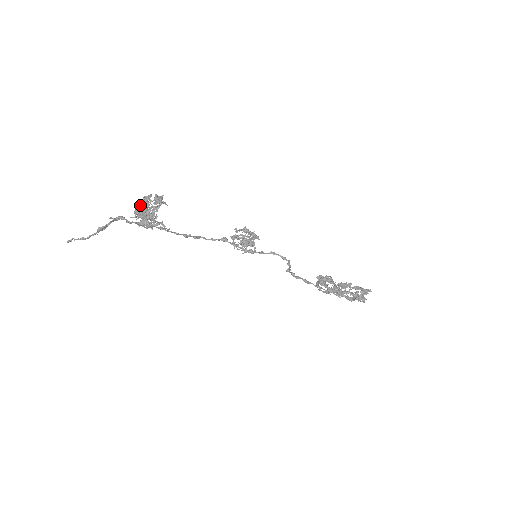
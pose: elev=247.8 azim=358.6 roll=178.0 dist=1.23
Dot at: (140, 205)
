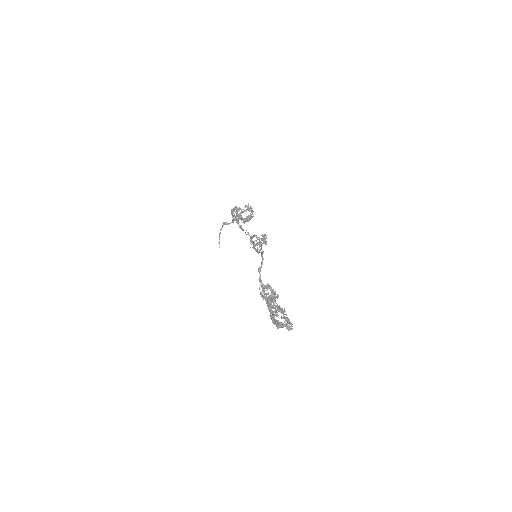
Dot at: occluded
